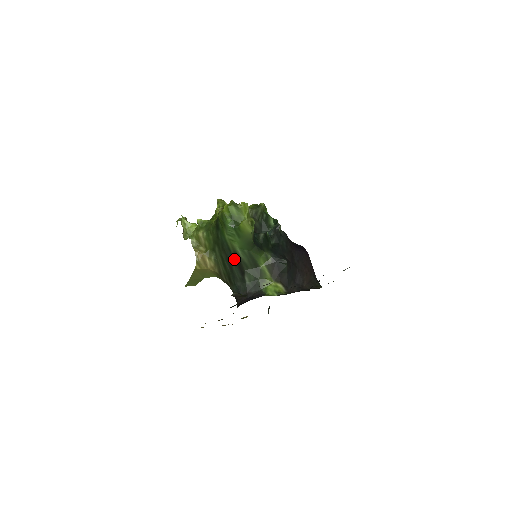
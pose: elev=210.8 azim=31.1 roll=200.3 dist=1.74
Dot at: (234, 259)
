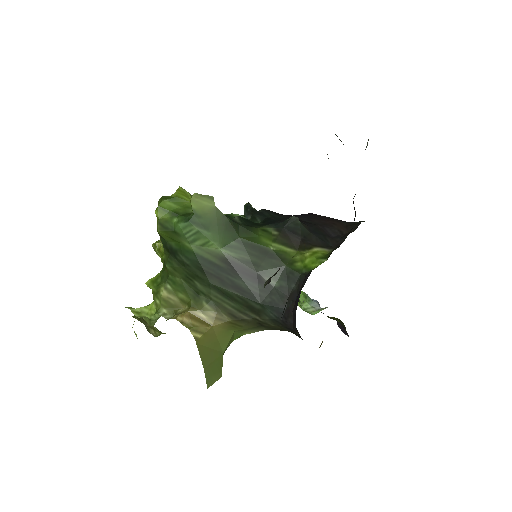
Dot at: (230, 270)
